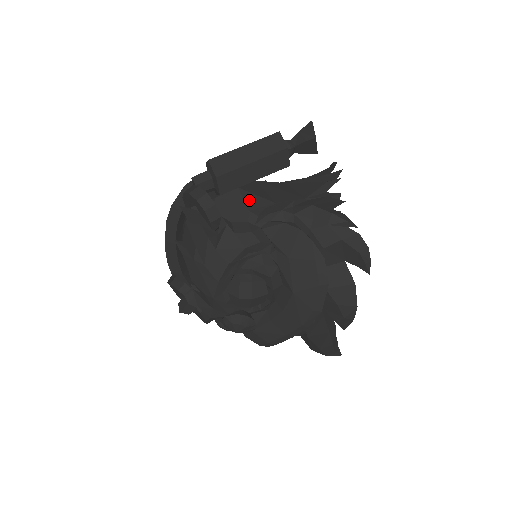
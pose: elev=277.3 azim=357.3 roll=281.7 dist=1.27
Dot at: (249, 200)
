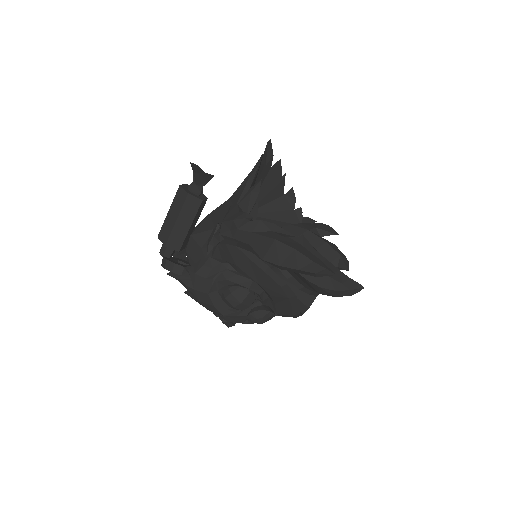
Dot at: (199, 240)
